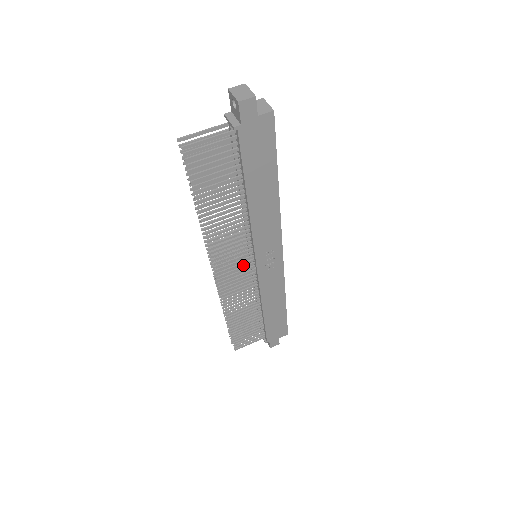
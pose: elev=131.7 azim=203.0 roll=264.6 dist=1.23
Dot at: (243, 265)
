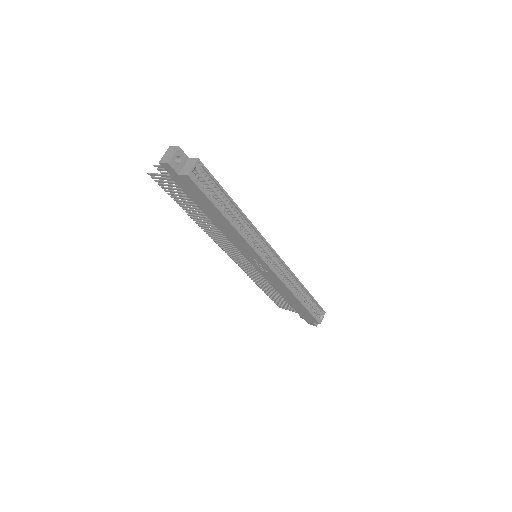
Dot at: occluded
